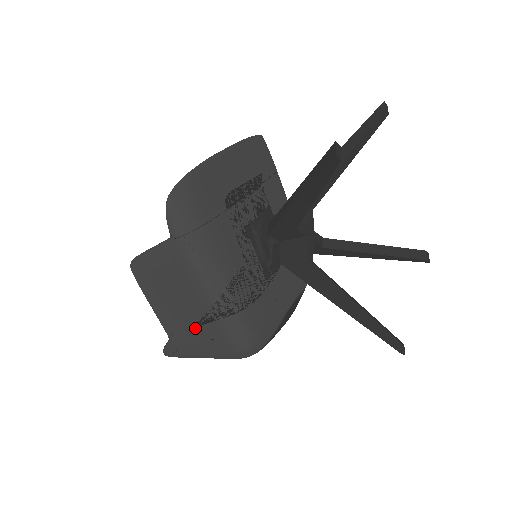
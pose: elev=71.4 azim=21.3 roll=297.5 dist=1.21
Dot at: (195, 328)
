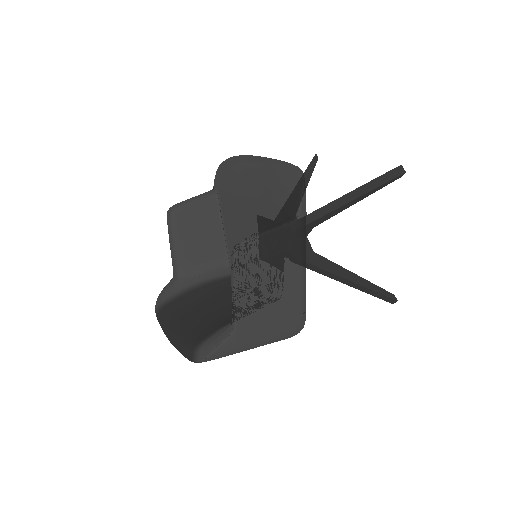
Dot at: (273, 311)
